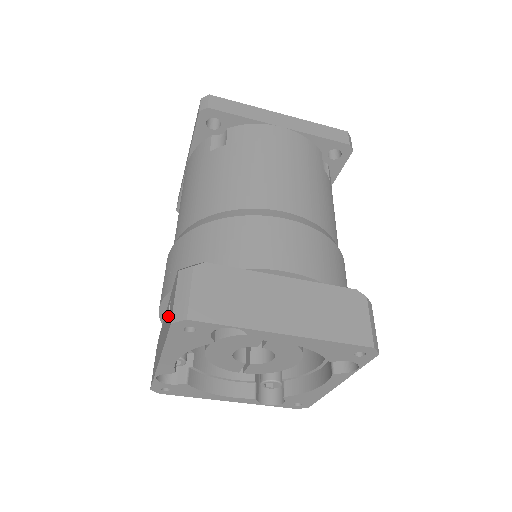
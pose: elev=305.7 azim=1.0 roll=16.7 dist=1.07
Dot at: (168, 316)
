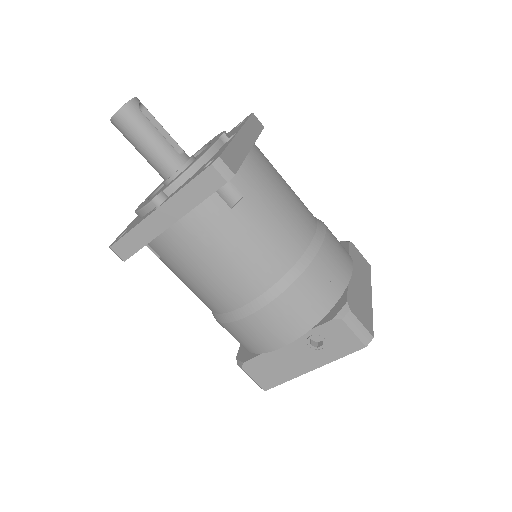
Dot at: (325, 346)
